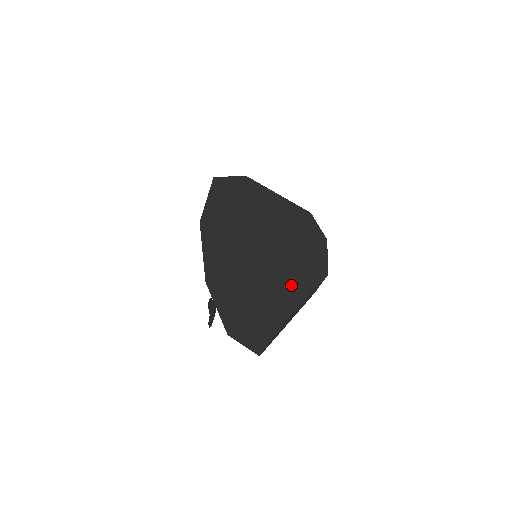
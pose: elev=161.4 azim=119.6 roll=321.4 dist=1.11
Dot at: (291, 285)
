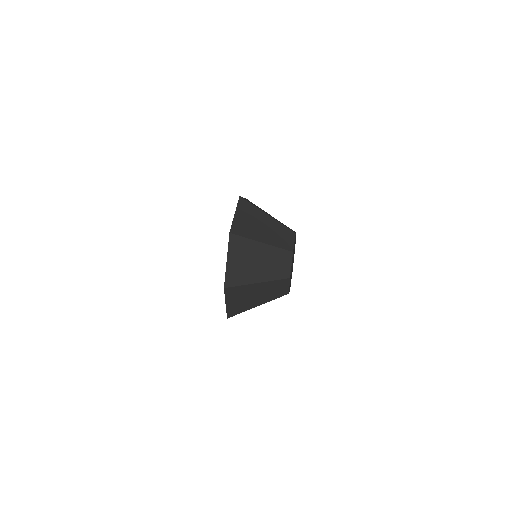
Dot at: (237, 268)
